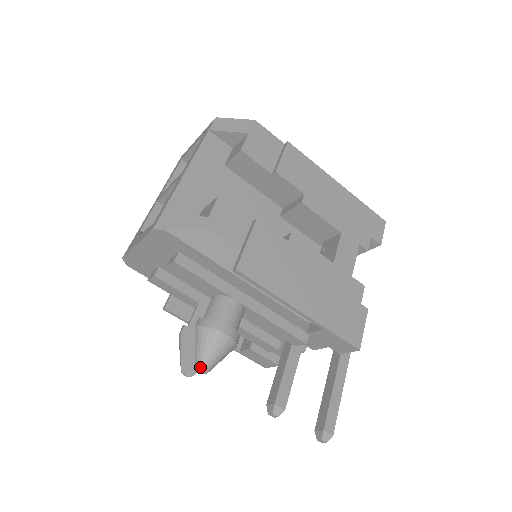
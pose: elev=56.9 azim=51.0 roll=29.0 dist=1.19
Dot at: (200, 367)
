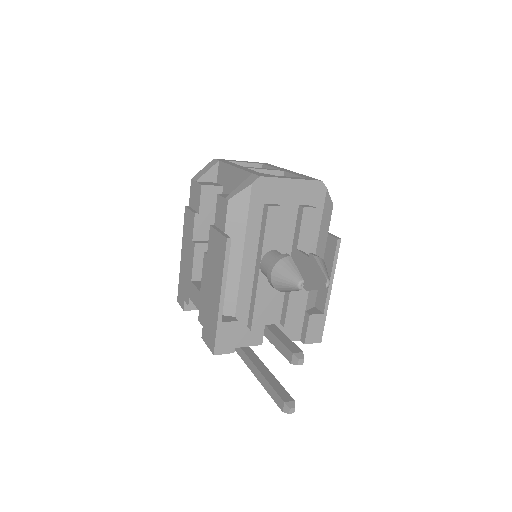
Dot at: (329, 280)
